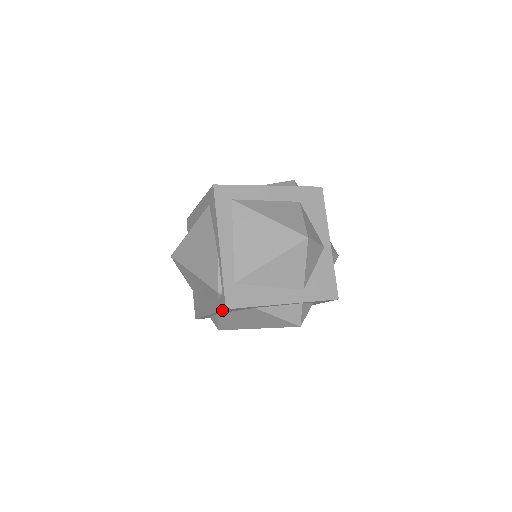
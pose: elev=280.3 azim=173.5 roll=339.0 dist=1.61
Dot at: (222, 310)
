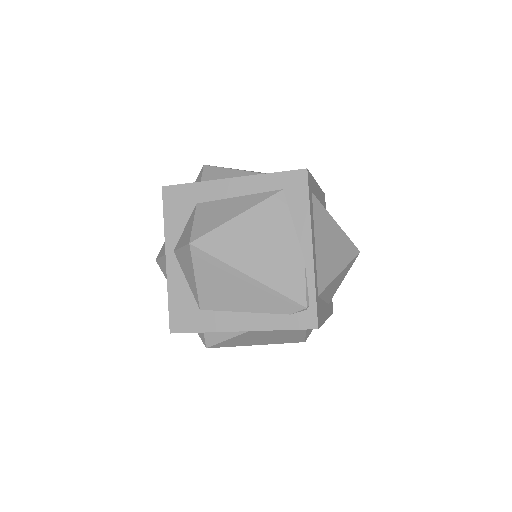
Dot at: (304, 329)
